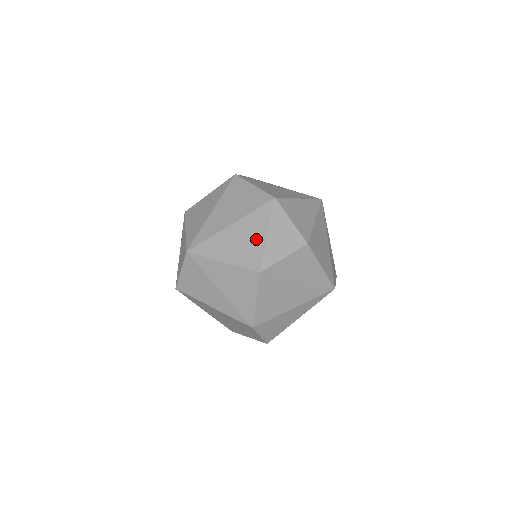
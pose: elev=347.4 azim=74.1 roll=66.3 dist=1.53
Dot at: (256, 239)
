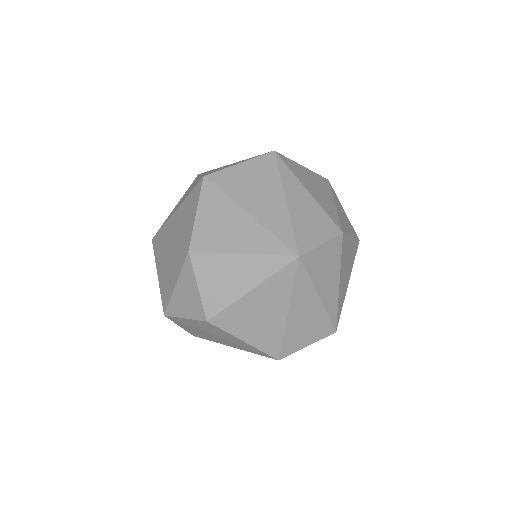
Dot at: (171, 281)
